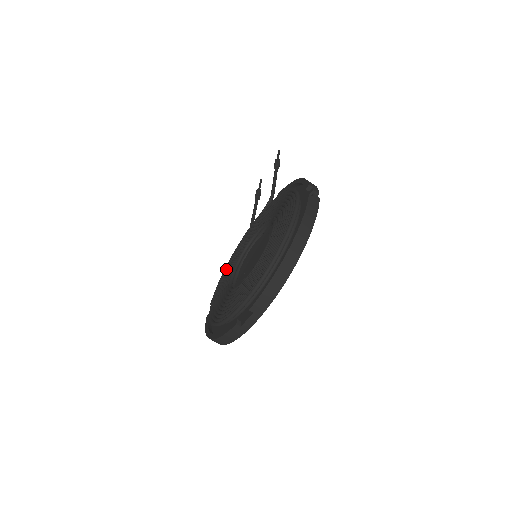
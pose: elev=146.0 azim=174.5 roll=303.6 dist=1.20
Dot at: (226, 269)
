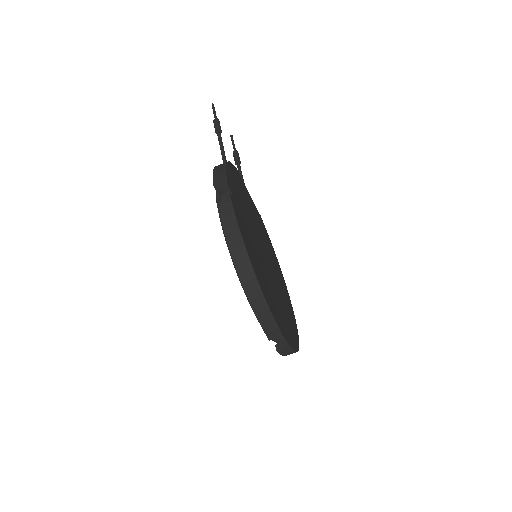
Dot at: occluded
